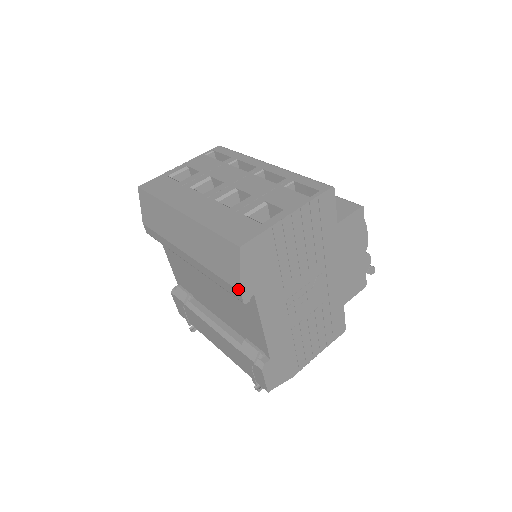
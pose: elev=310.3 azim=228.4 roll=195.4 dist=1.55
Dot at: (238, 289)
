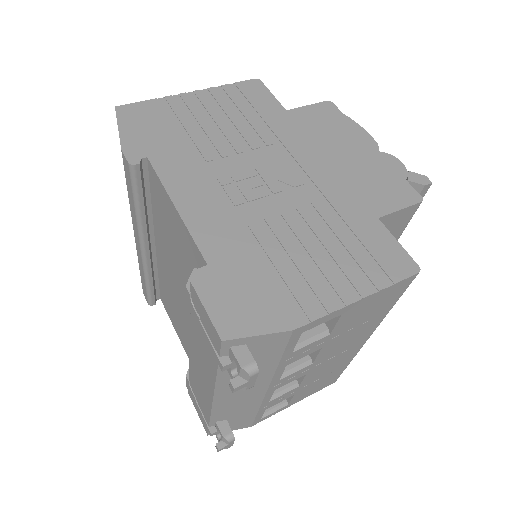
Dot at: occluded
